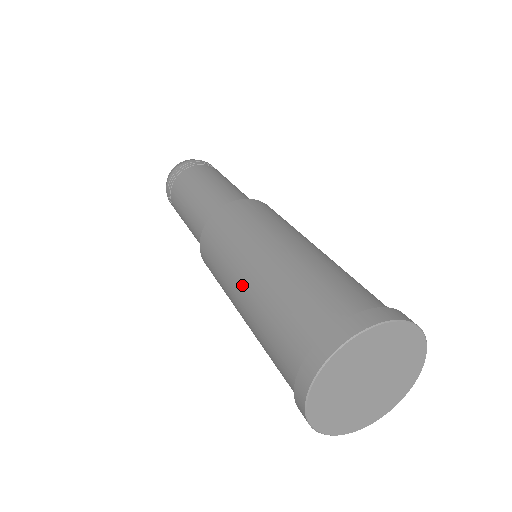
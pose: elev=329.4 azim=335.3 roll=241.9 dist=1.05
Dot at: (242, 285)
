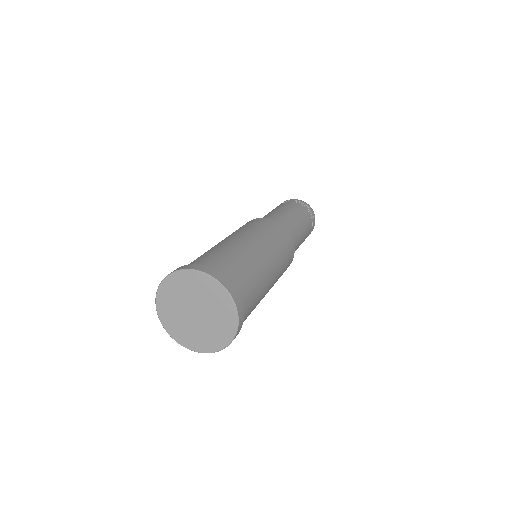
Dot at: occluded
